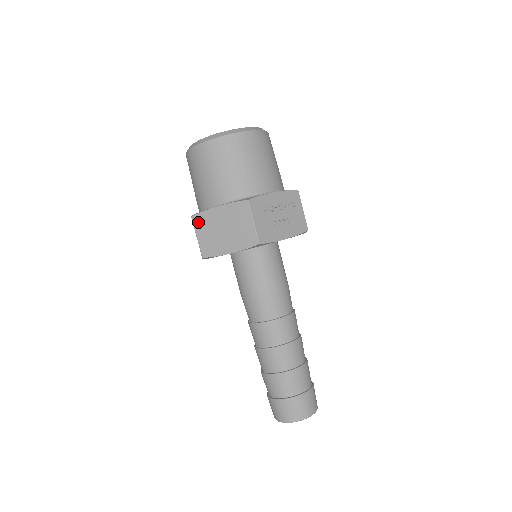
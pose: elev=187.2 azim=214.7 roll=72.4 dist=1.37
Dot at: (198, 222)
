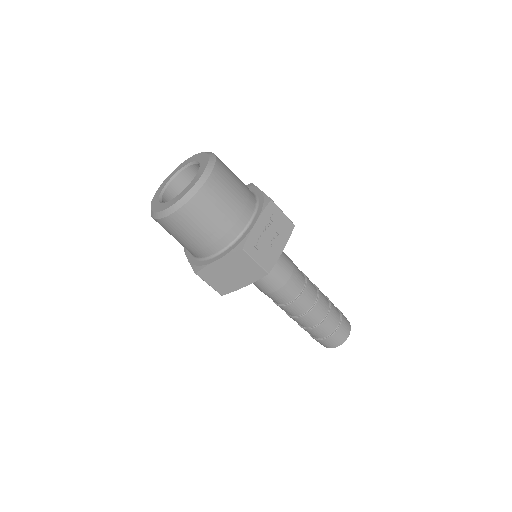
Dot at: (204, 275)
